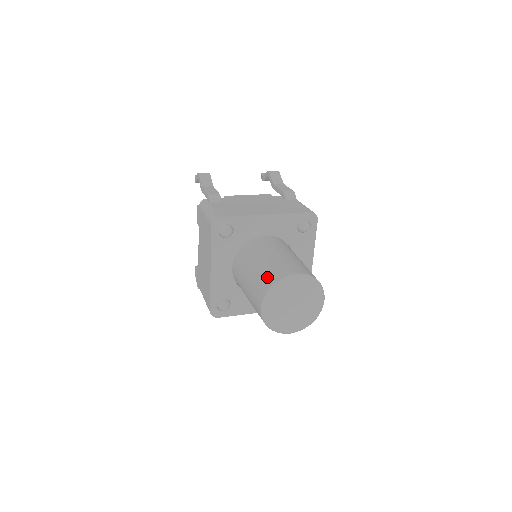
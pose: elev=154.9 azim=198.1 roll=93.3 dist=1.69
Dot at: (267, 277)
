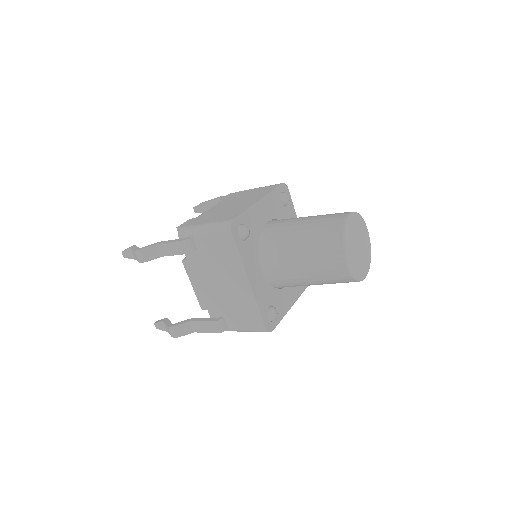
Dot at: occluded
